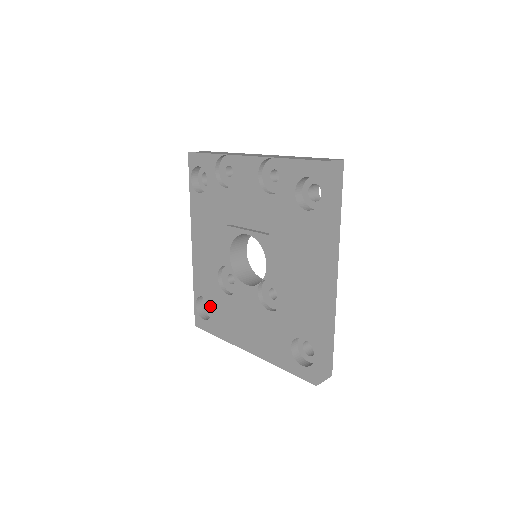
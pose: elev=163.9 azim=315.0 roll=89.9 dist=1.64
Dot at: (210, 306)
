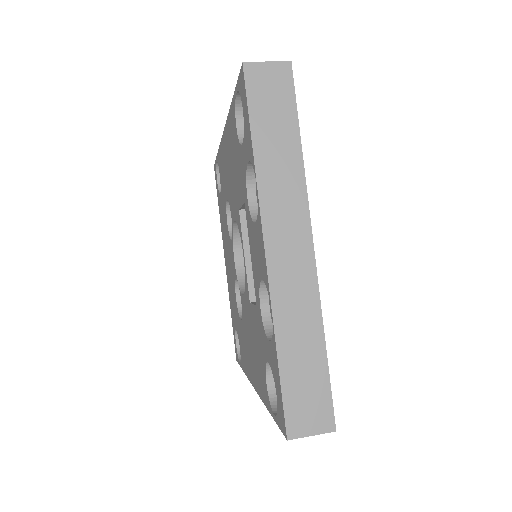
Dot at: occluded
